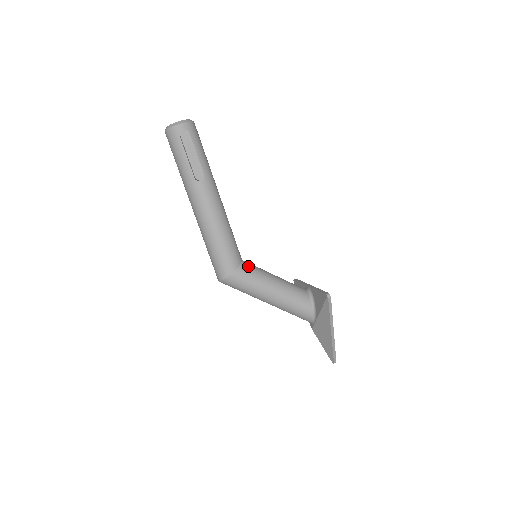
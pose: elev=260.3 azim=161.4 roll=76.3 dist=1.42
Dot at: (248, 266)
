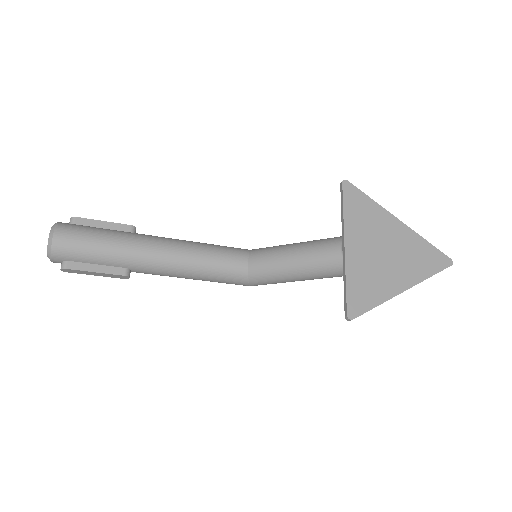
Dot at: (257, 273)
